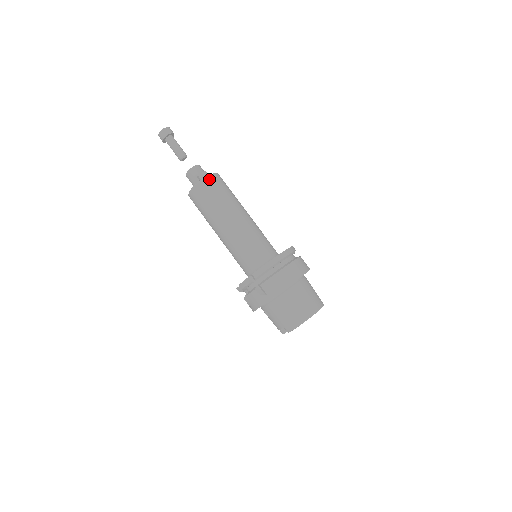
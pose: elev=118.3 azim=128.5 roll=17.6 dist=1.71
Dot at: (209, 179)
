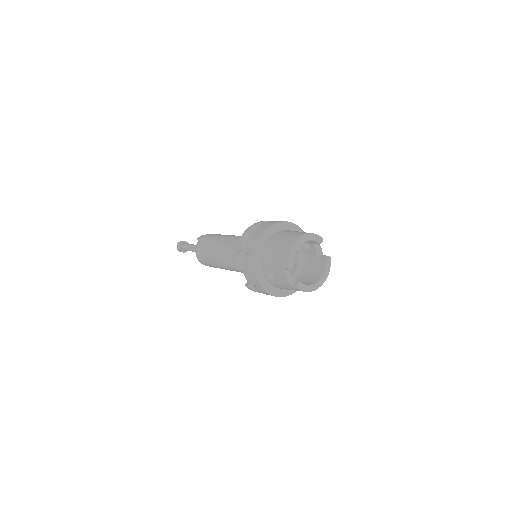
Dot at: (205, 235)
